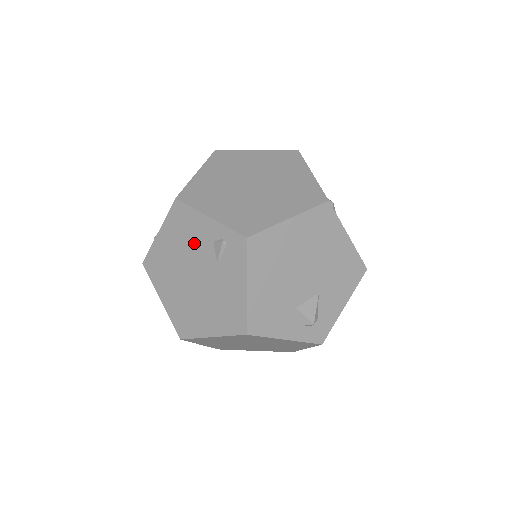
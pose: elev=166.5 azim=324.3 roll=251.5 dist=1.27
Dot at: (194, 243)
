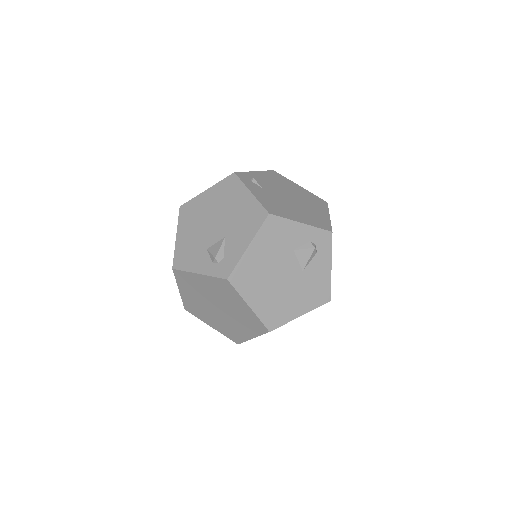
Dot at: occluded
